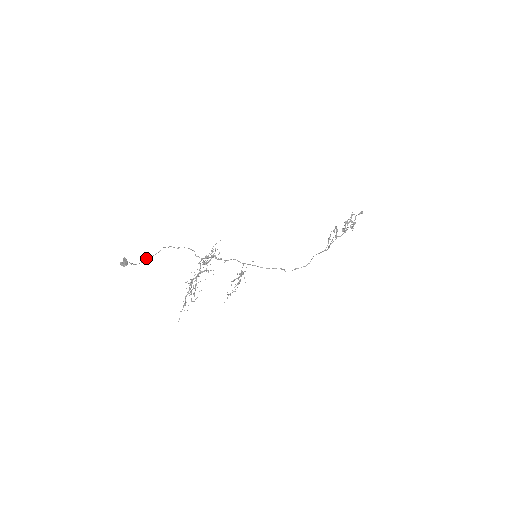
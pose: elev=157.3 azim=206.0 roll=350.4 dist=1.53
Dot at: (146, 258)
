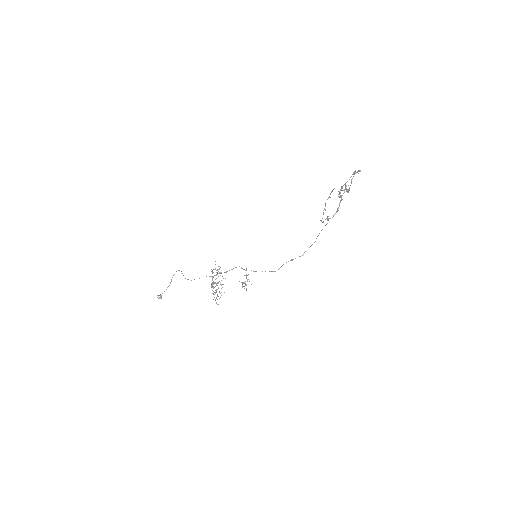
Dot at: (172, 277)
